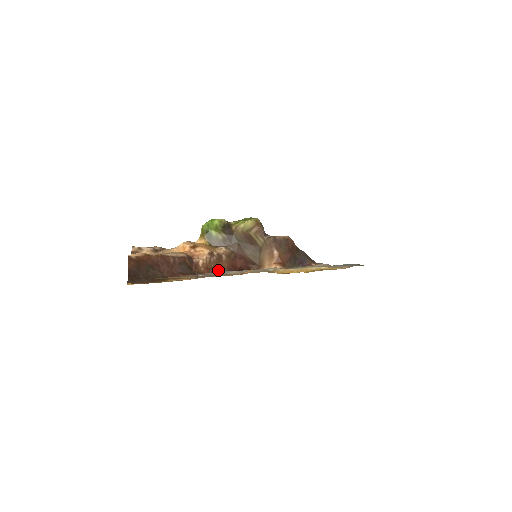
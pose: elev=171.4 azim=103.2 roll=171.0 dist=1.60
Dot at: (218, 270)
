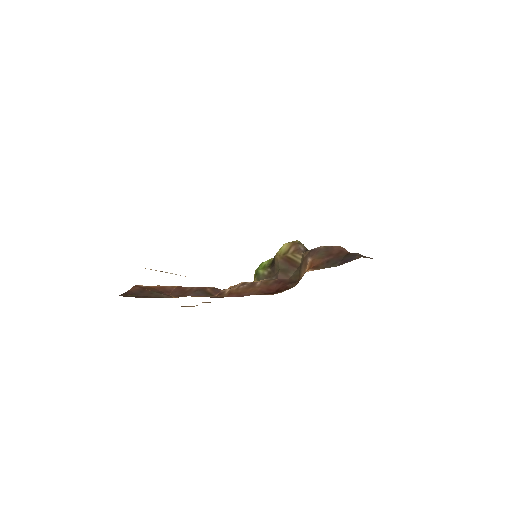
Dot at: (245, 294)
